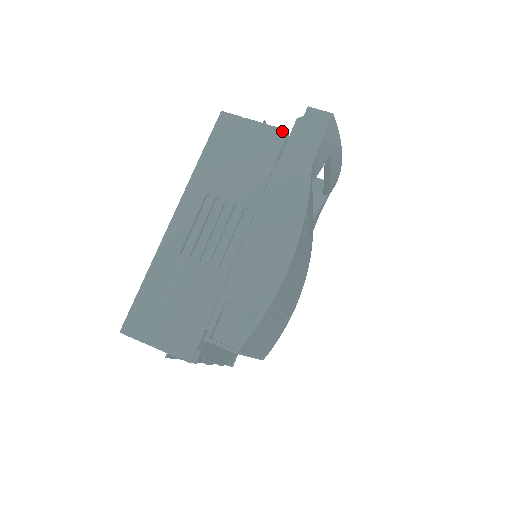
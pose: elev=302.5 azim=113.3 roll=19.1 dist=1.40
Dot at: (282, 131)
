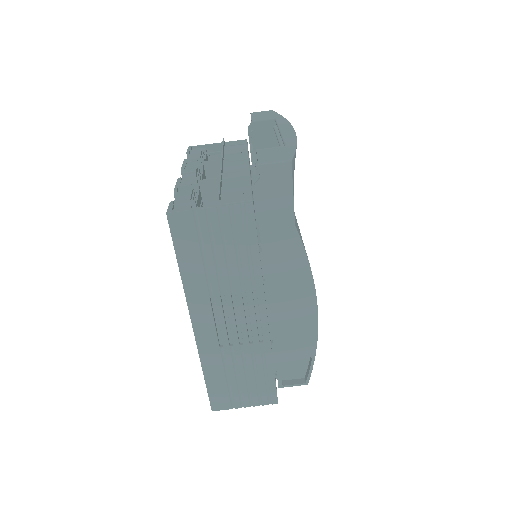
Dot at: (246, 206)
